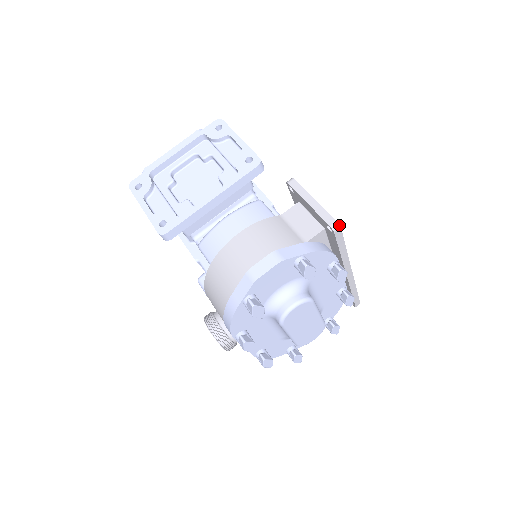
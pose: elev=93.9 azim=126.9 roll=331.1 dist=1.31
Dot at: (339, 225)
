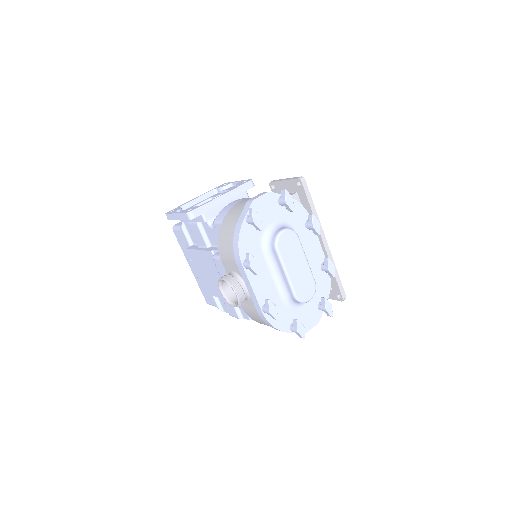
Dot at: (303, 178)
